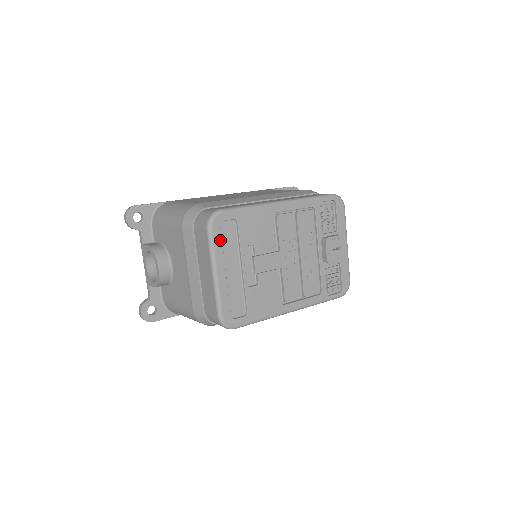
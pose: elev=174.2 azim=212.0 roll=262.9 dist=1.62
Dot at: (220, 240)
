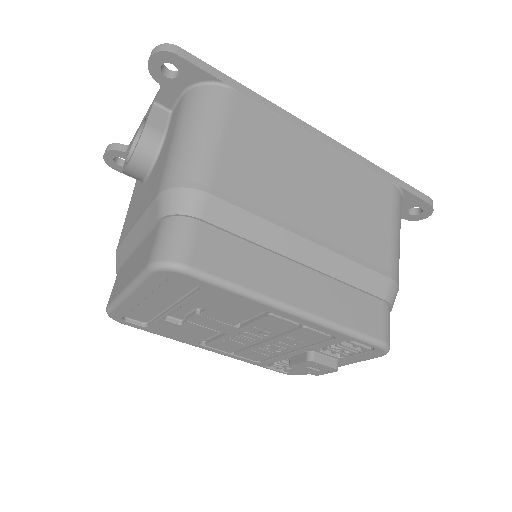
Dot at: (157, 284)
